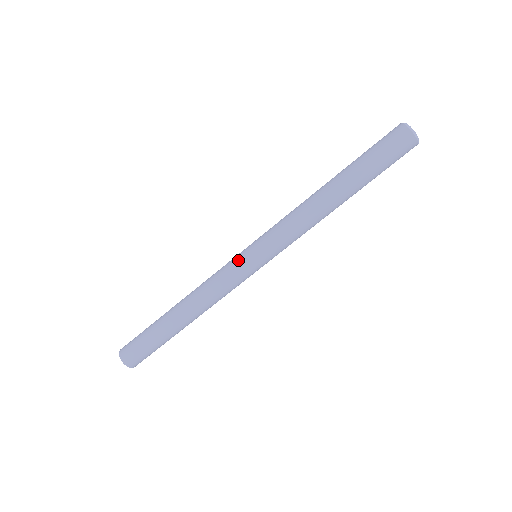
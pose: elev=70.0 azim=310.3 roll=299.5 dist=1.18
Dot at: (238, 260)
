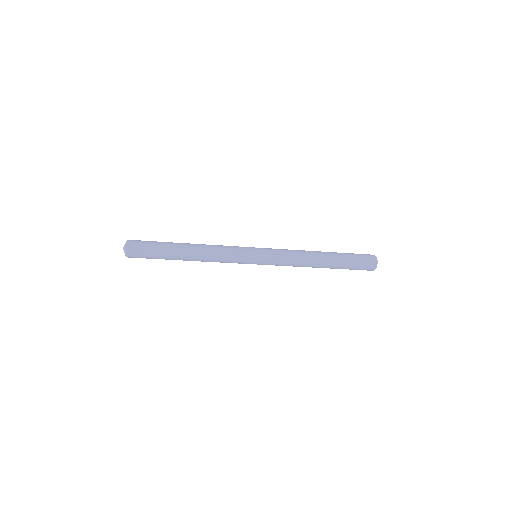
Dot at: occluded
